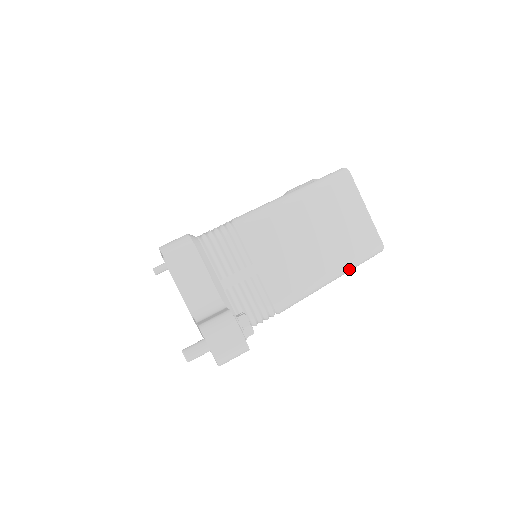
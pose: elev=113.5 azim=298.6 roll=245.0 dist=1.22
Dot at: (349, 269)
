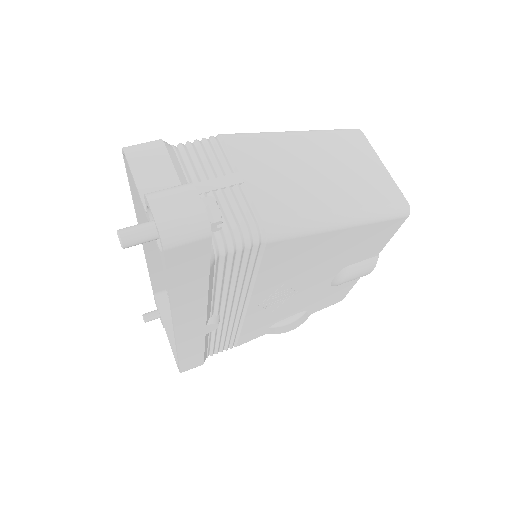
Dot at: (365, 217)
